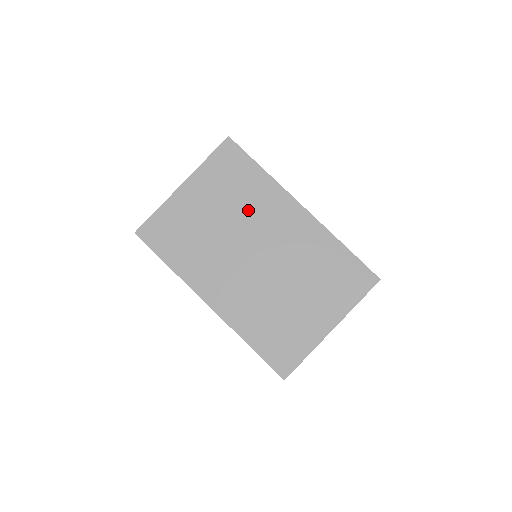
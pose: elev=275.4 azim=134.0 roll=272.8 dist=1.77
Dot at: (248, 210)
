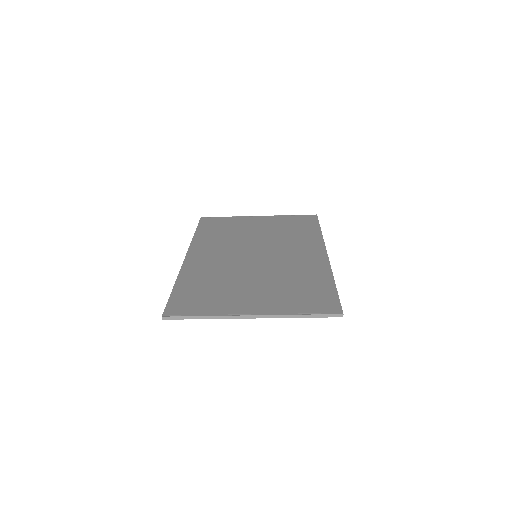
Dot at: (284, 238)
